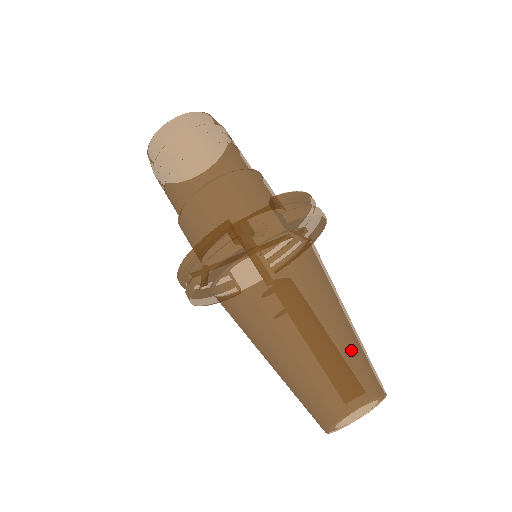
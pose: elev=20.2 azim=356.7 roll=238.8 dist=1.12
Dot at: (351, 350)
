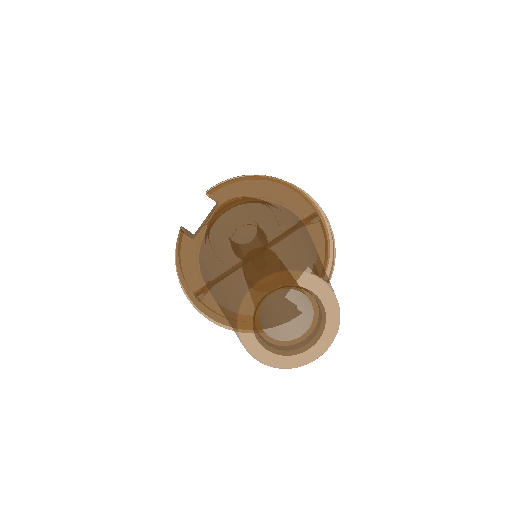
Dot at: (252, 248)
